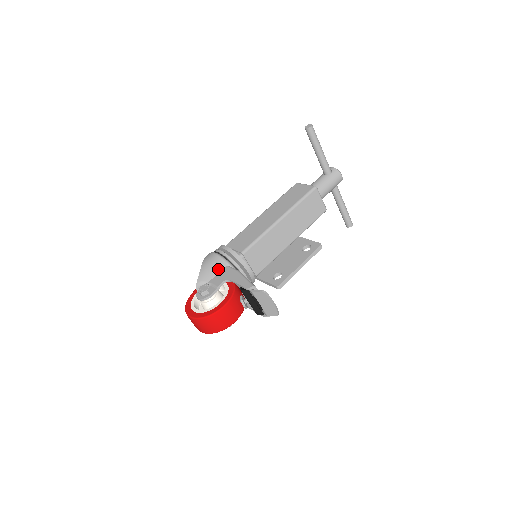
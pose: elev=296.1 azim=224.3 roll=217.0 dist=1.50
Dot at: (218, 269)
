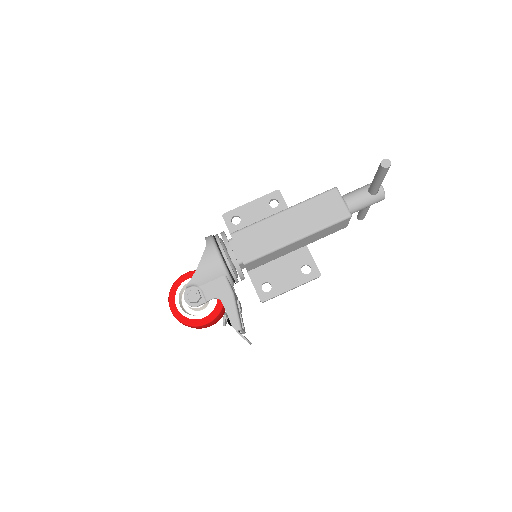
Dot at: (214, 276)
